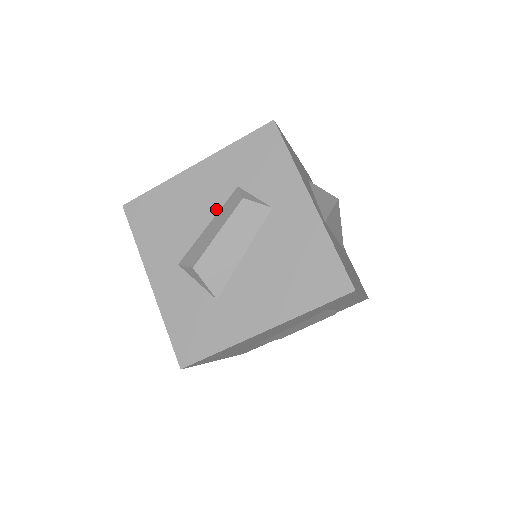
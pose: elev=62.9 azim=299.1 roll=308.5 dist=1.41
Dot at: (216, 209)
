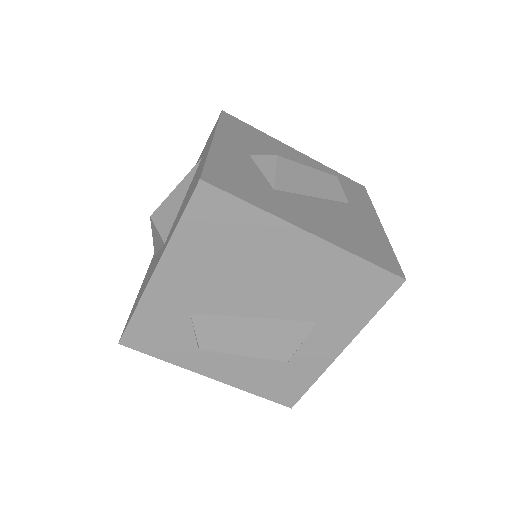
Dot at: occluded
